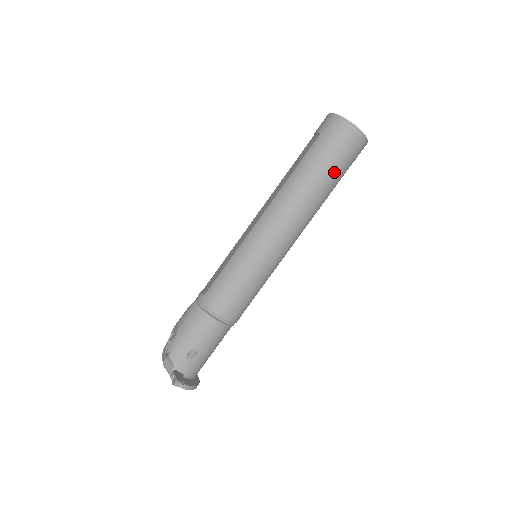
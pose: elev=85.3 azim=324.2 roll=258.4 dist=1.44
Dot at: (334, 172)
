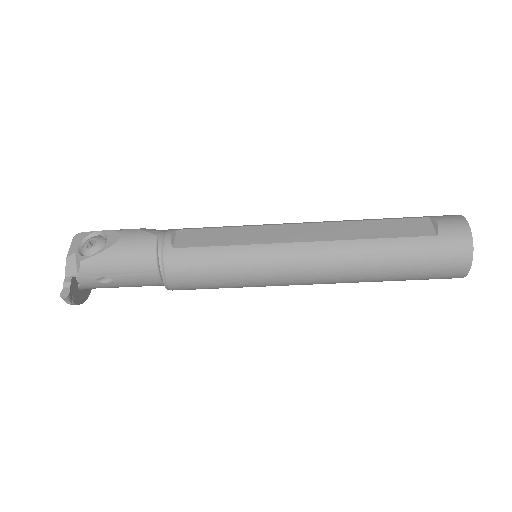
Dot at: (404, 278)
